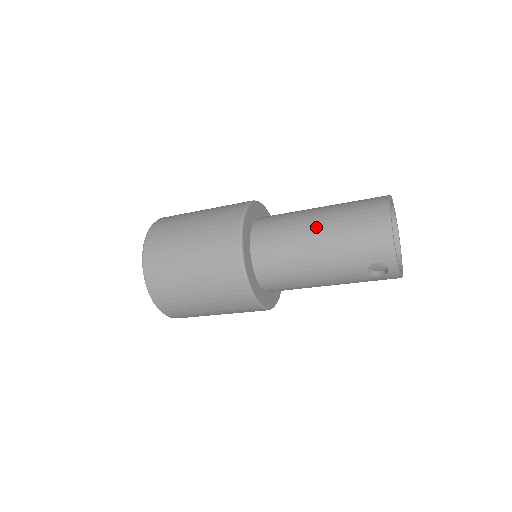
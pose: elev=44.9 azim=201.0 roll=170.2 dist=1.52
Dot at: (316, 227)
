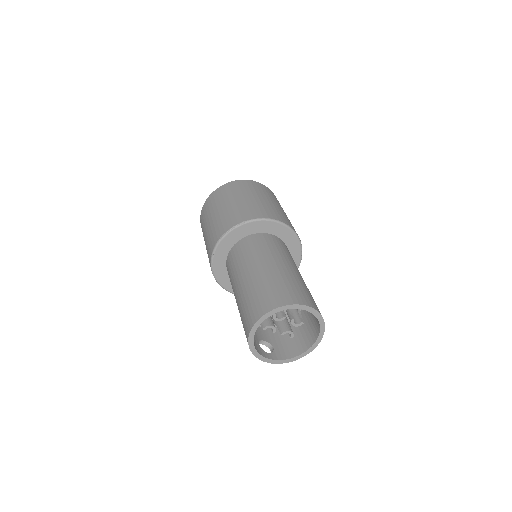
Dot at: (237, 292)
